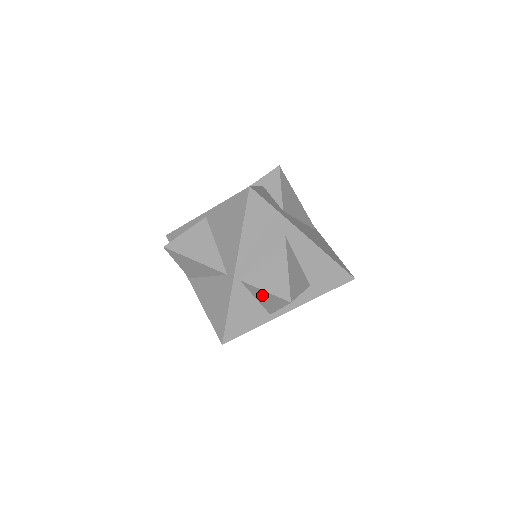
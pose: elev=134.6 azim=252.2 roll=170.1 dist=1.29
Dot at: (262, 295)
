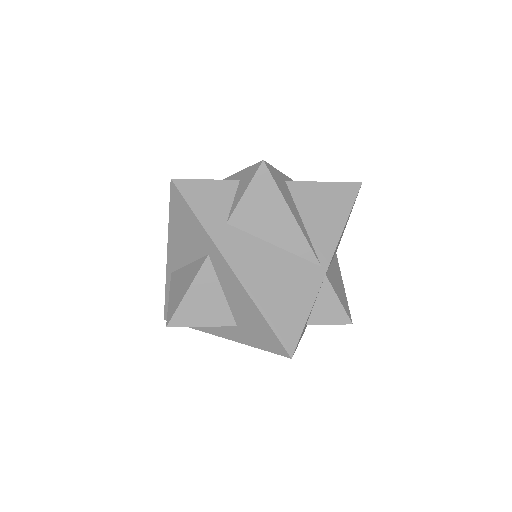
Dot at: occluded
